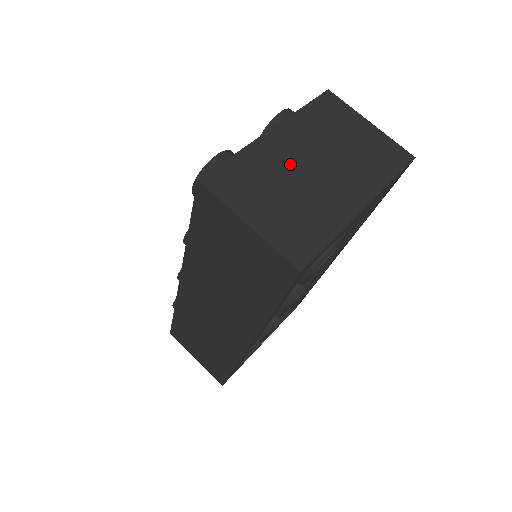
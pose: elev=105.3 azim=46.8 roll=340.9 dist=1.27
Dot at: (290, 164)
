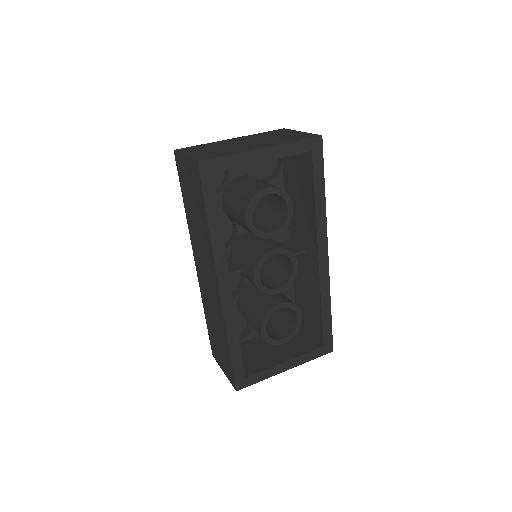
Dot at: (231, 143)
